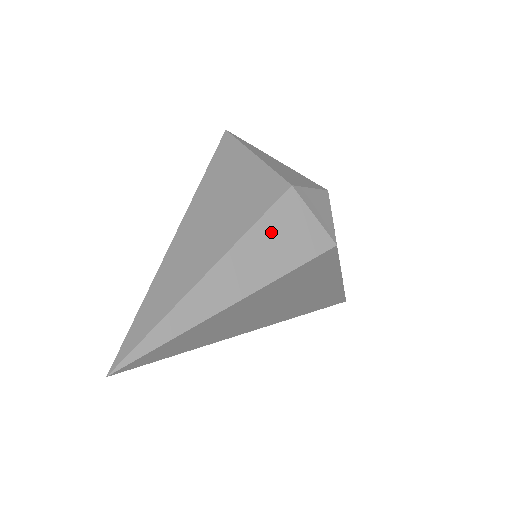
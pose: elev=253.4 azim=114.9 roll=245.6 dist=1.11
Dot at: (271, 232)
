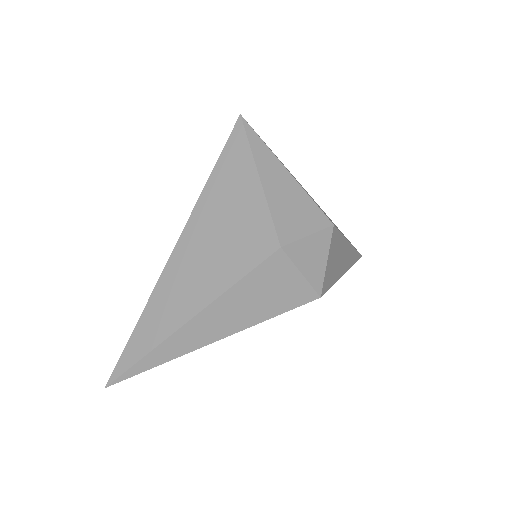
Dot at: (252, 290)
